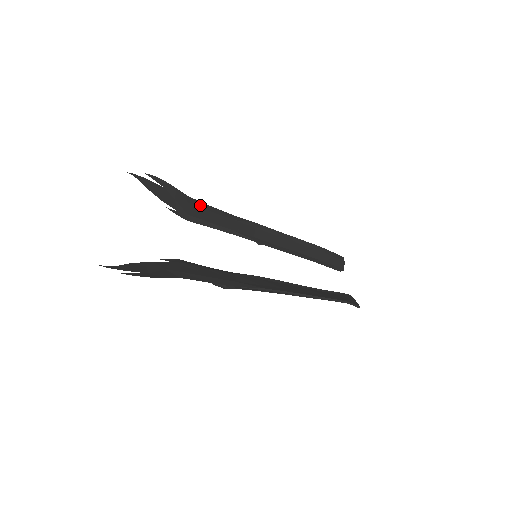
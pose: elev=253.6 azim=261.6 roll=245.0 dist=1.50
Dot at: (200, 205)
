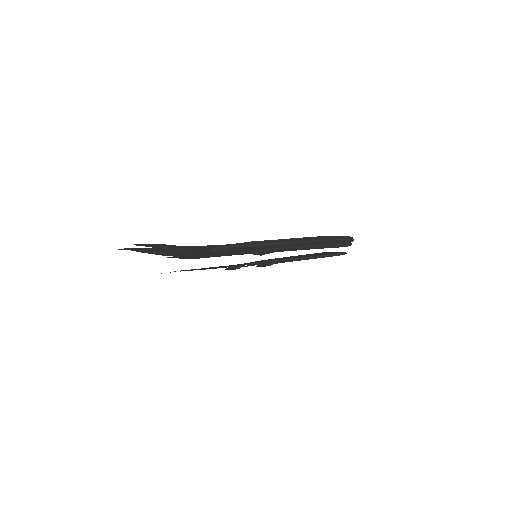
Dot at: occluded
